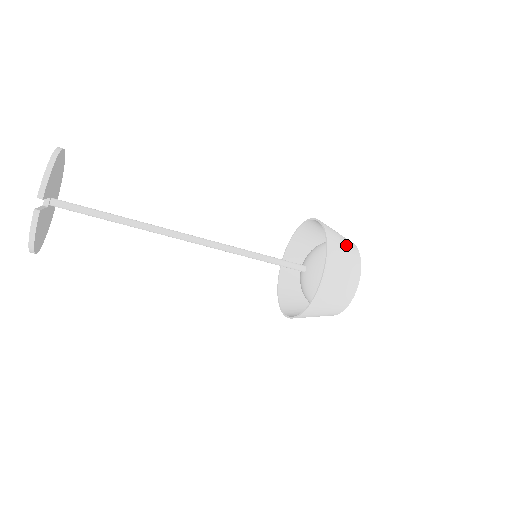
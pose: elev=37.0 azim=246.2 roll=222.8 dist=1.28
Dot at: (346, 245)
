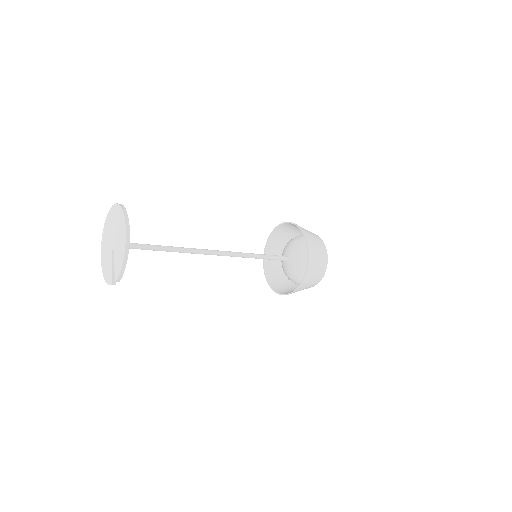
Dot at: (318, 271)
